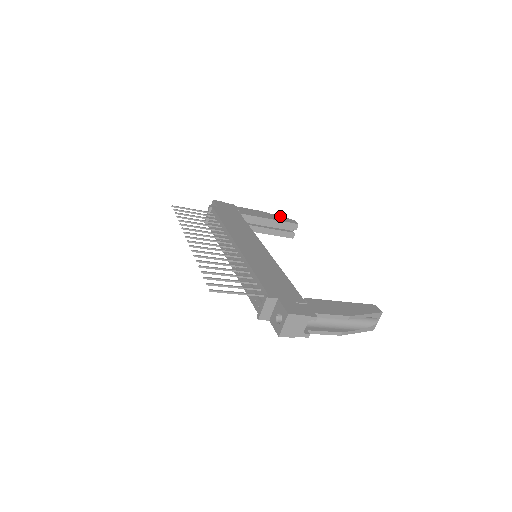
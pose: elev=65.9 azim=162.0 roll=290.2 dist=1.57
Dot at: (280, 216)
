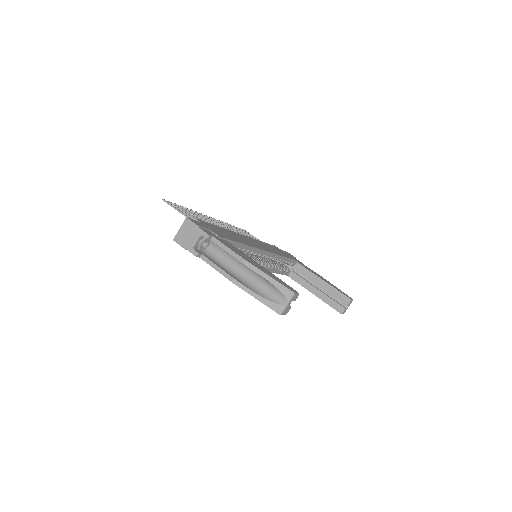
Dot at: (340, 290)
